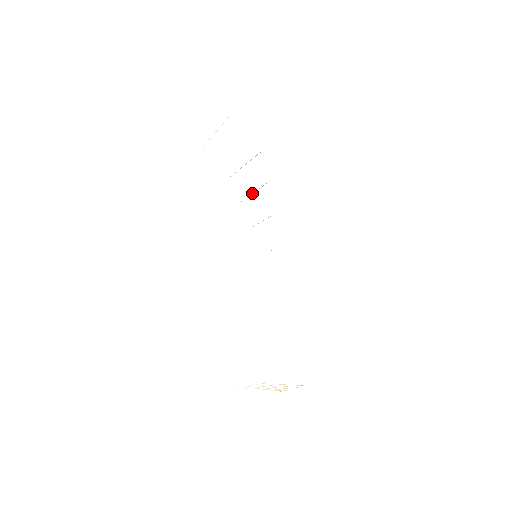
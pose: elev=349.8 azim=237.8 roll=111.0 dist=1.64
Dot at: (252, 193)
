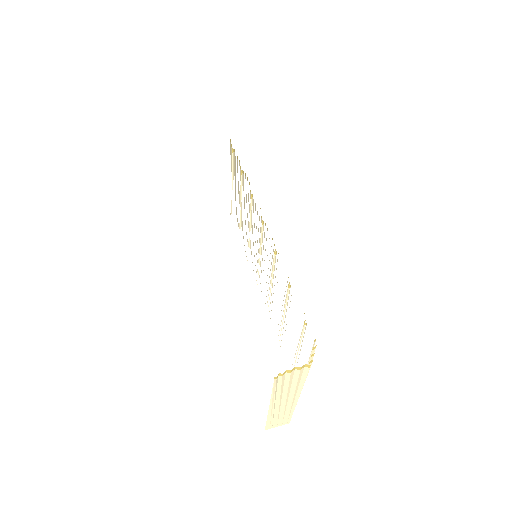
Dot at: (240, 197)
